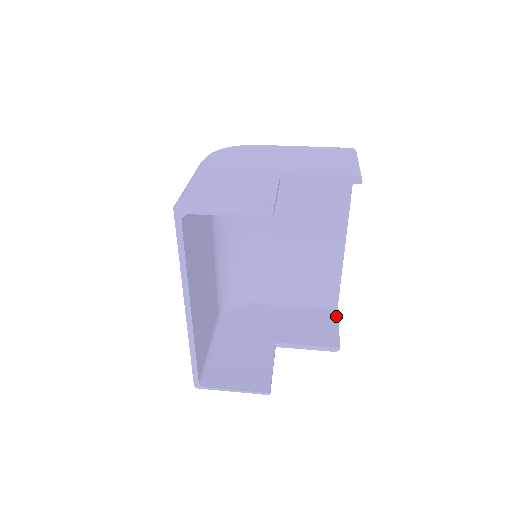
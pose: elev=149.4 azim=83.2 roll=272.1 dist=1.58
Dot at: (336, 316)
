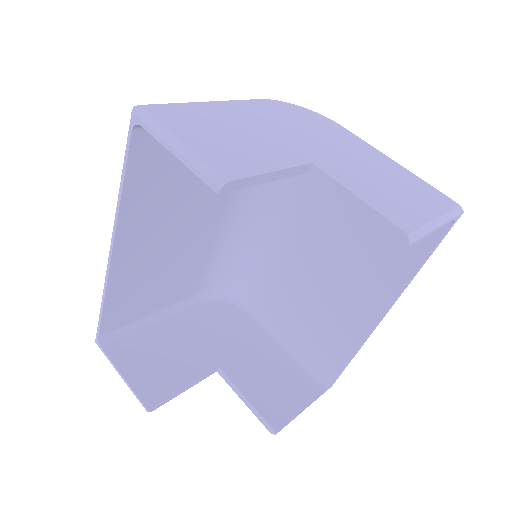
Dot at: (314, 396)
